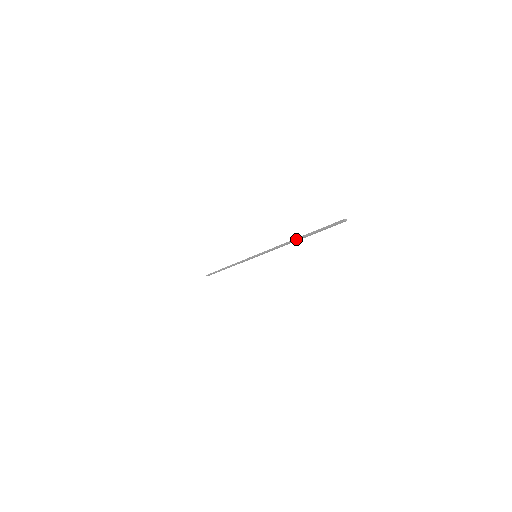
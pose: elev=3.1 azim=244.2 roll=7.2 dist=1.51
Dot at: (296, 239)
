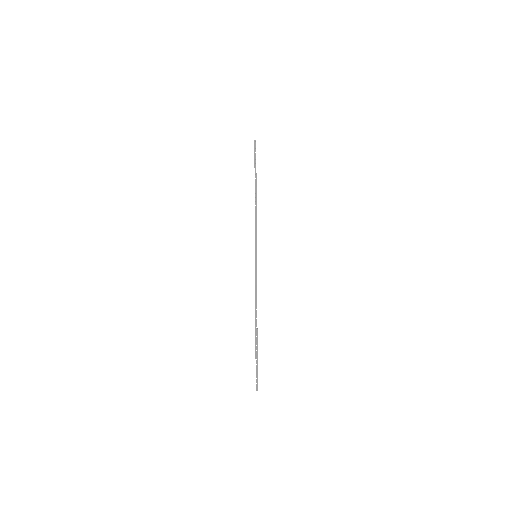
Dot at: occluded
